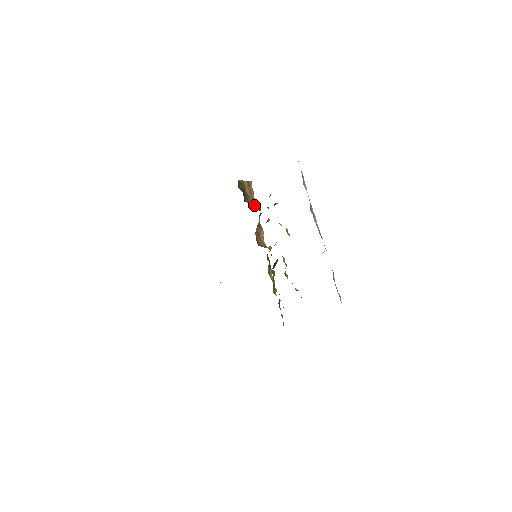
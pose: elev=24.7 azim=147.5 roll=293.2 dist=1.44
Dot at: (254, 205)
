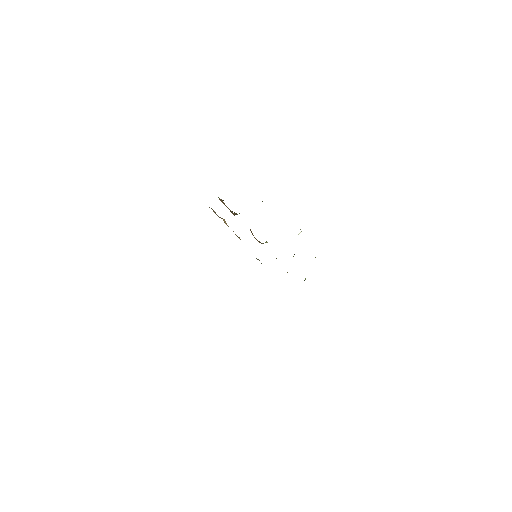
Dot at: occluded
